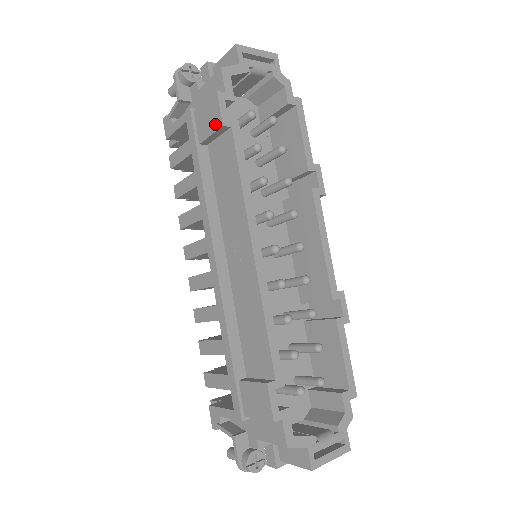
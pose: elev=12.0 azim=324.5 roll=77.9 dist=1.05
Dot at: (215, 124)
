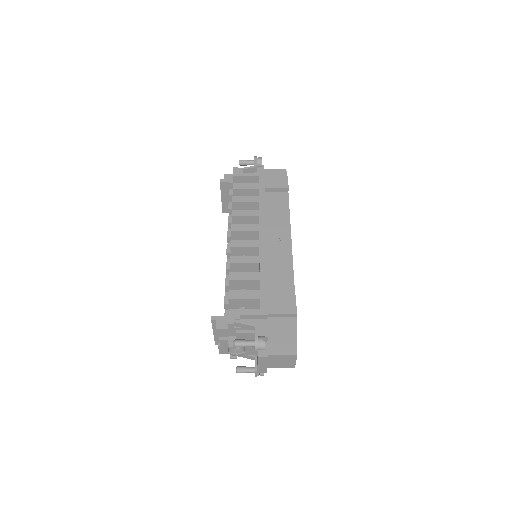
Dot at: (282, 185)
